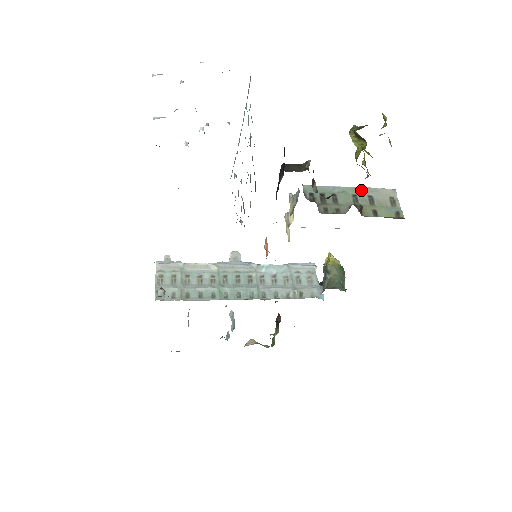
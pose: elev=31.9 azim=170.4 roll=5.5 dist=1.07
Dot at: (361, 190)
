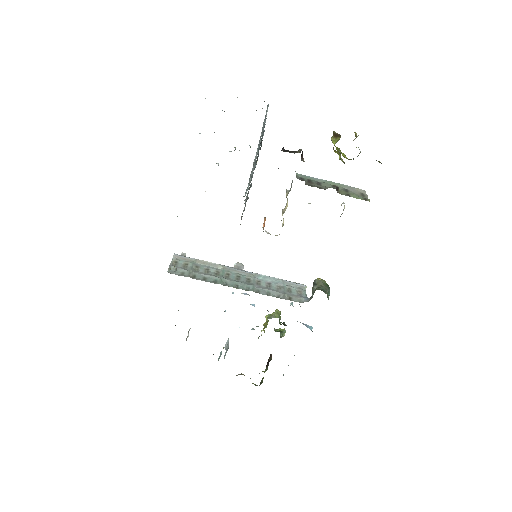
Dot at: (339, 185)
